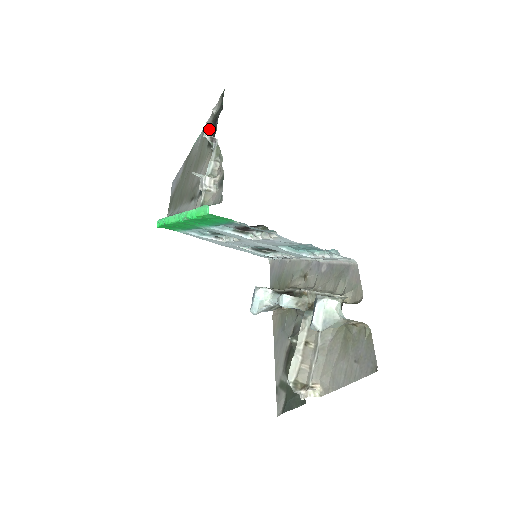
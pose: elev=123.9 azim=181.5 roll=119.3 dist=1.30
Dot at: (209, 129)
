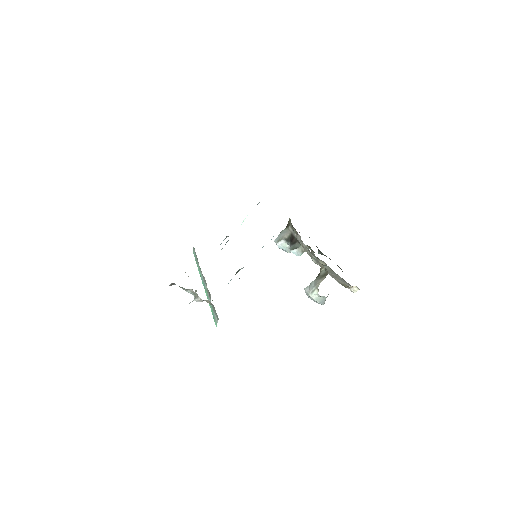
Dot at: occluded
